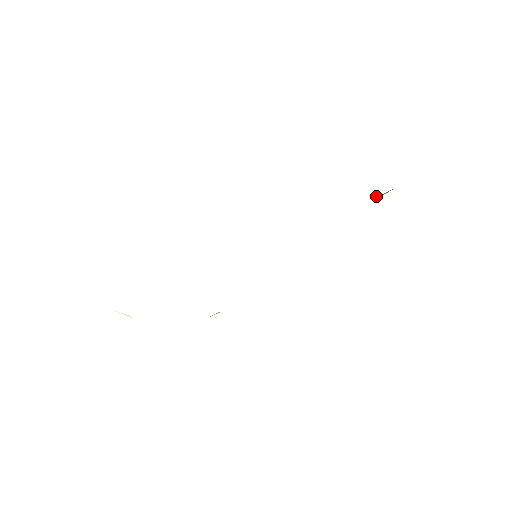
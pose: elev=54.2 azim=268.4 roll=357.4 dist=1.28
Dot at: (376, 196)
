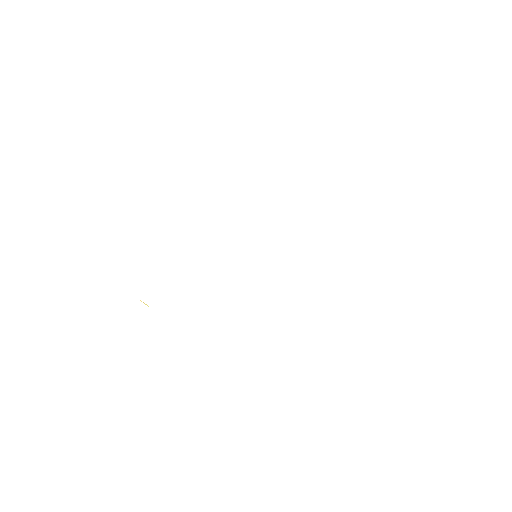
Dot at: occluded
